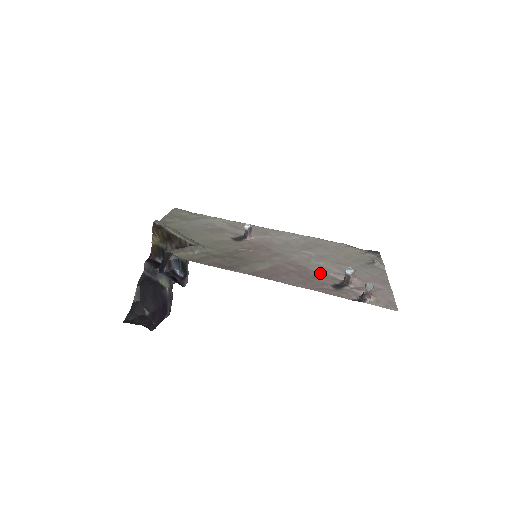
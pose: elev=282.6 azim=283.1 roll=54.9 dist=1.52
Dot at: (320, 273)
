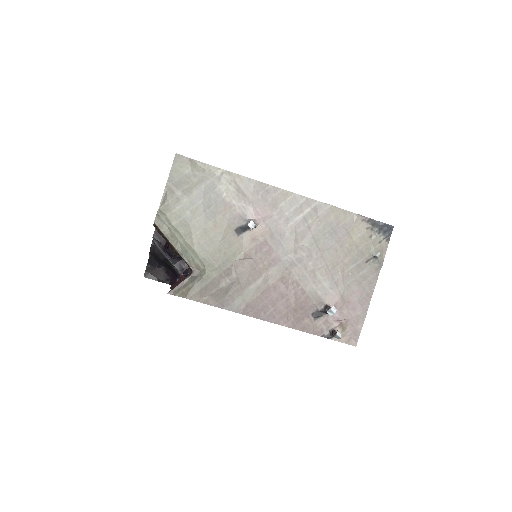
Dot at: (308, 293)
